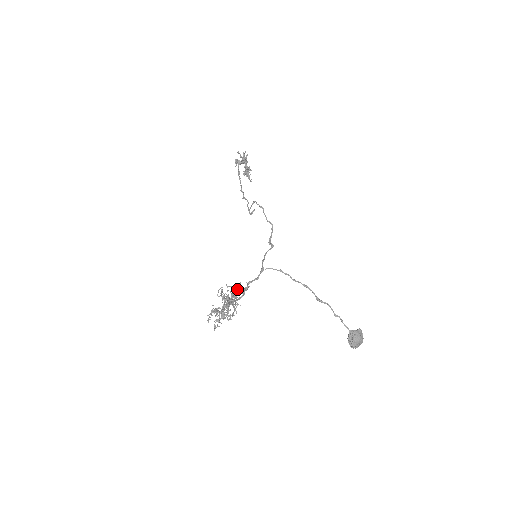
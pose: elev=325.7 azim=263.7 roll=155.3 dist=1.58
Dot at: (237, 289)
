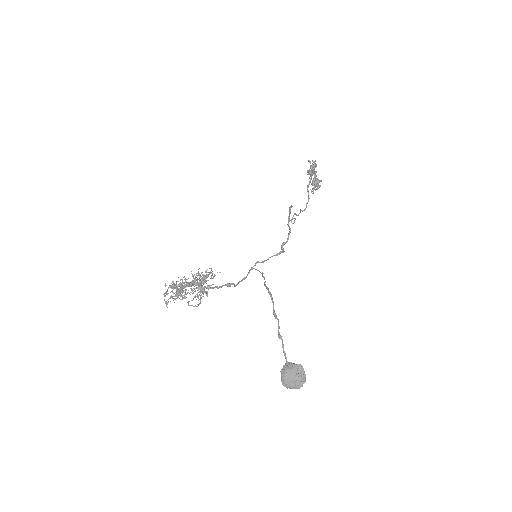
Dot at: (206, 274)
